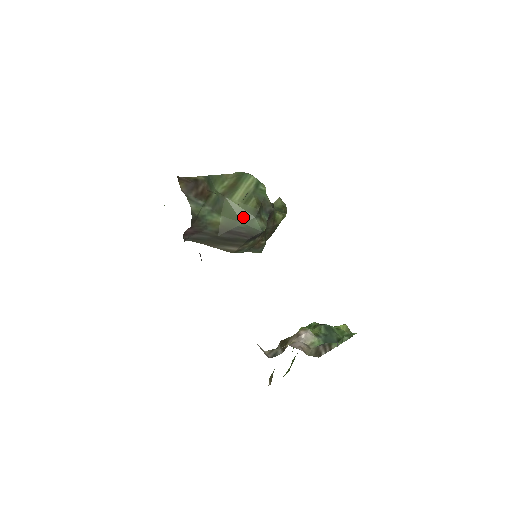
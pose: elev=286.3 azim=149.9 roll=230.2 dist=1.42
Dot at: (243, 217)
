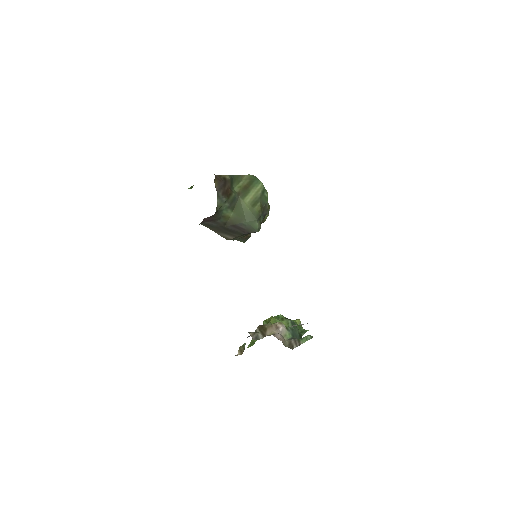
Dot at: (248, 217)
